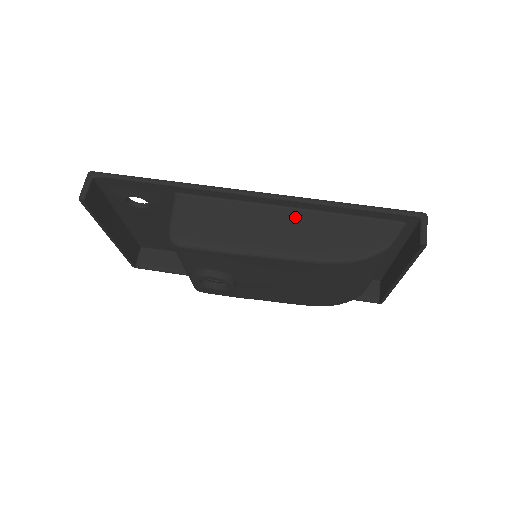
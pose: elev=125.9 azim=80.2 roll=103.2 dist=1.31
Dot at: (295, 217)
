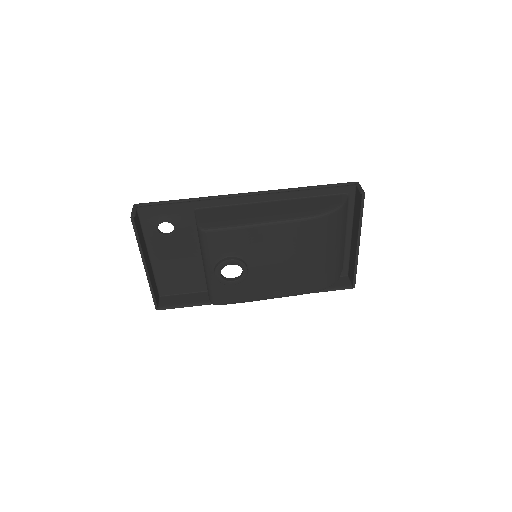
Dot at: (279, 204)
